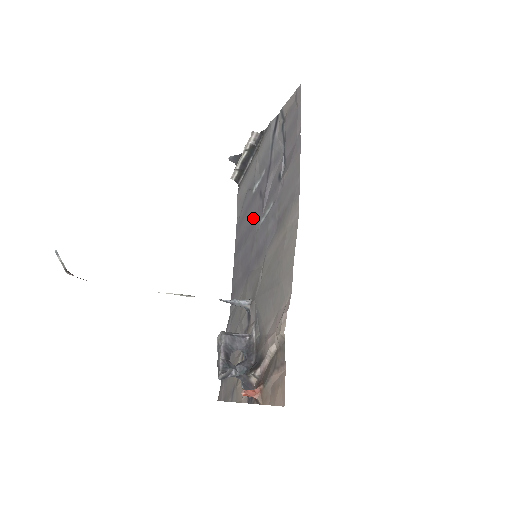
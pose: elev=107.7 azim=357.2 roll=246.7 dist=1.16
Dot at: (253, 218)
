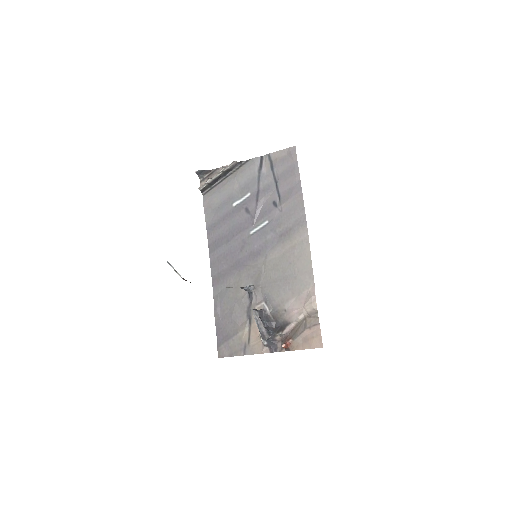
Dot at: (238, 226)
